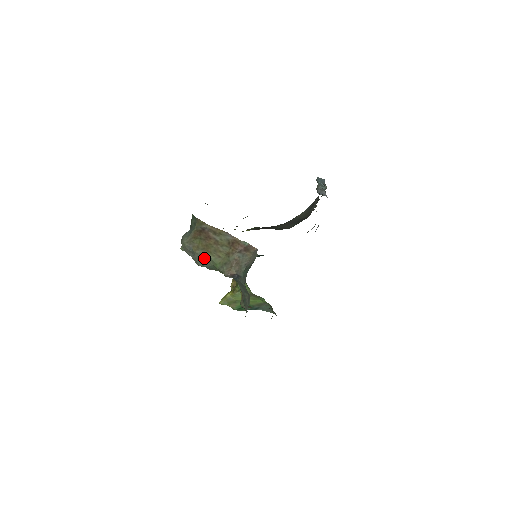
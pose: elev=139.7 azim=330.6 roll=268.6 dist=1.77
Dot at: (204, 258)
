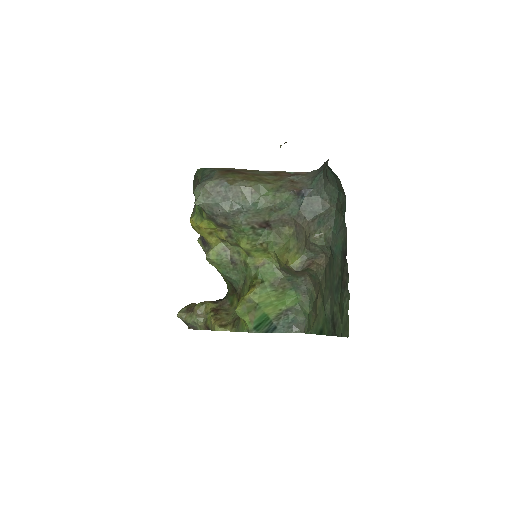
Dot at: (248, 188)
